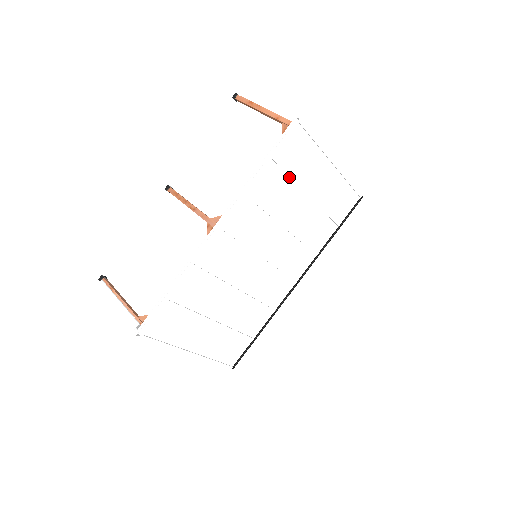
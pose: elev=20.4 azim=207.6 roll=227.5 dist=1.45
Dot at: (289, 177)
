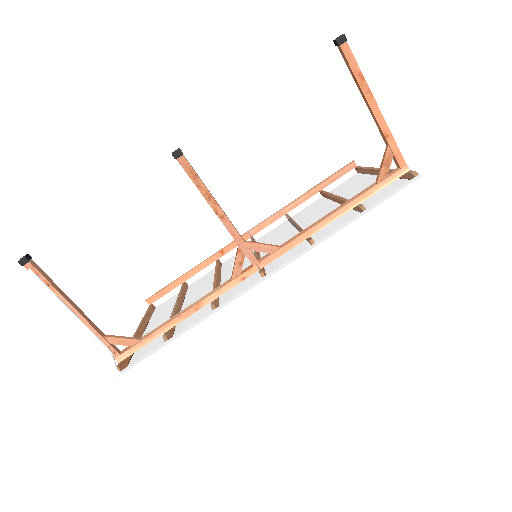
Dot at: (353, 210)
